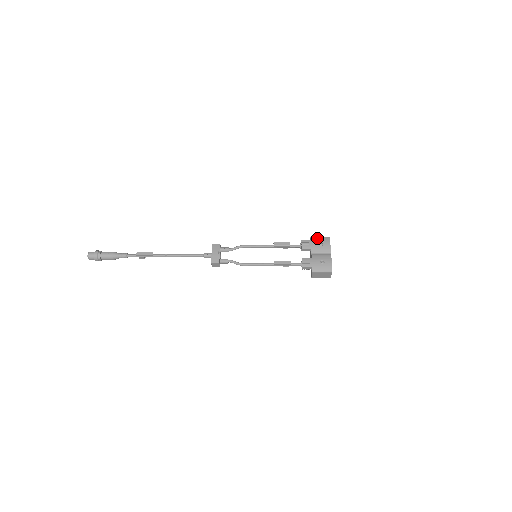
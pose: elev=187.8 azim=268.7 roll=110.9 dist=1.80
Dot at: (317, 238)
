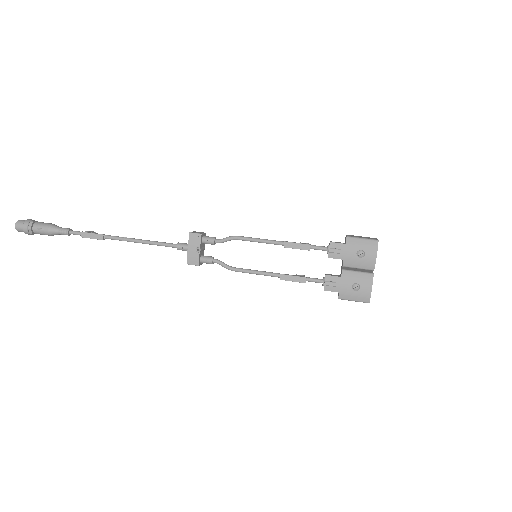
Dot at: (357, 241)
